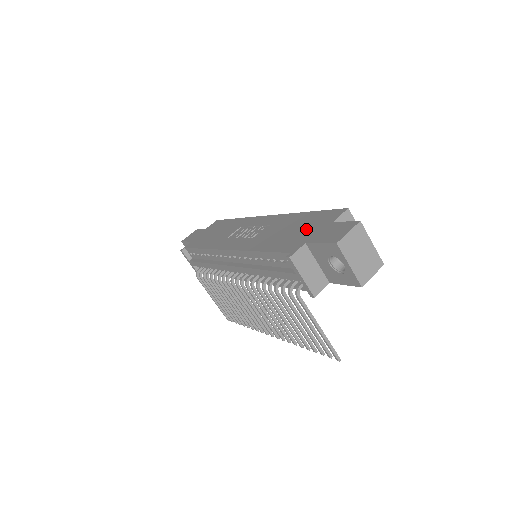
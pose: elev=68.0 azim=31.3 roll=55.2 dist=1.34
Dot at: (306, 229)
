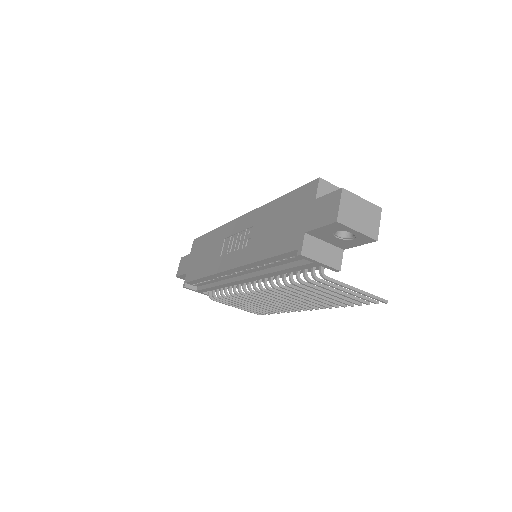
Dot at: (294, 217)
